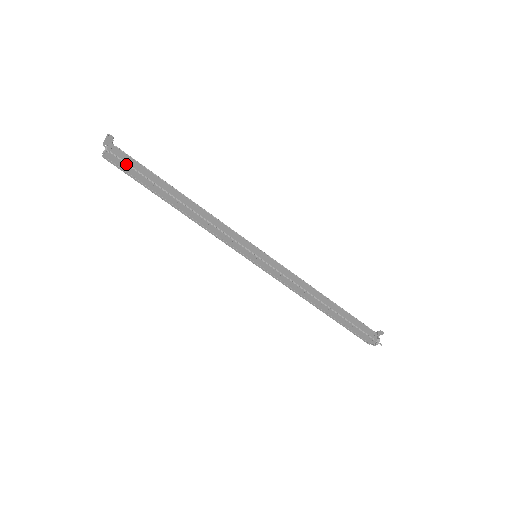
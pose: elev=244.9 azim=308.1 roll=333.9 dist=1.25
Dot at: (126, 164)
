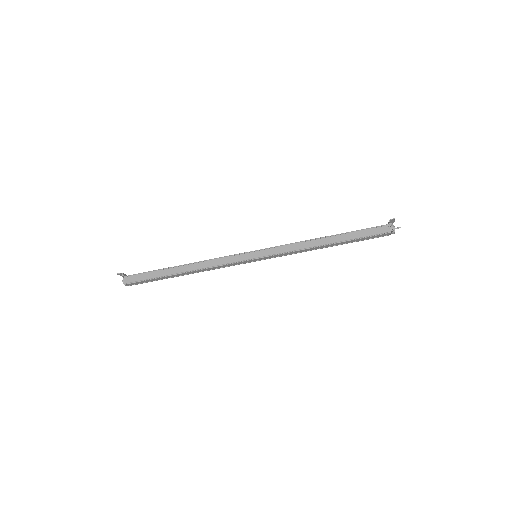
Dot at: (140, 282)
